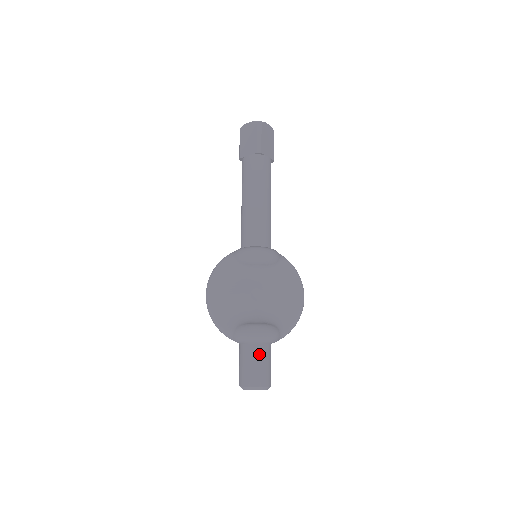
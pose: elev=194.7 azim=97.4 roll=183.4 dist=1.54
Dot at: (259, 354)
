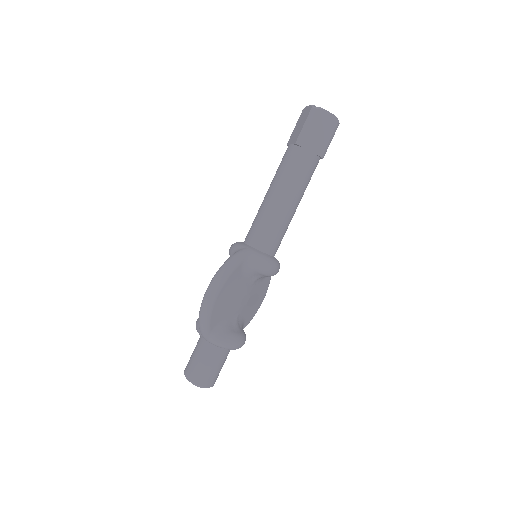
Dot at: (226, 358)
